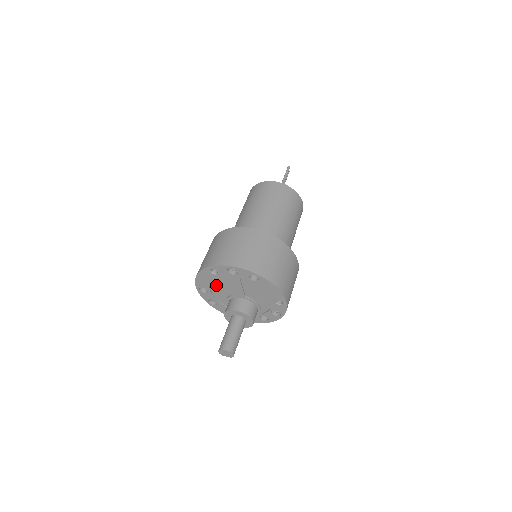
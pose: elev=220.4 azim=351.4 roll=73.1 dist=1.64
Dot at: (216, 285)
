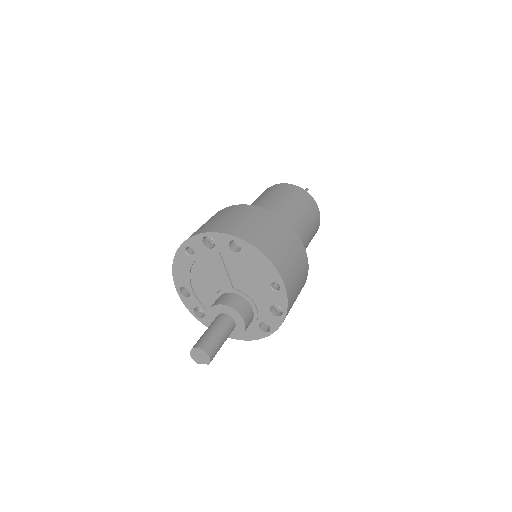
Dot at: (197, 278)
